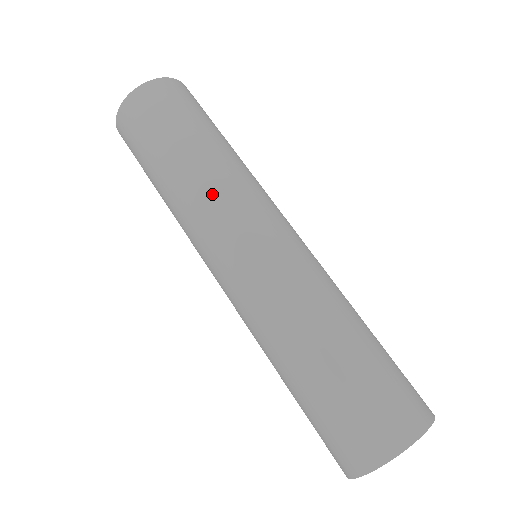
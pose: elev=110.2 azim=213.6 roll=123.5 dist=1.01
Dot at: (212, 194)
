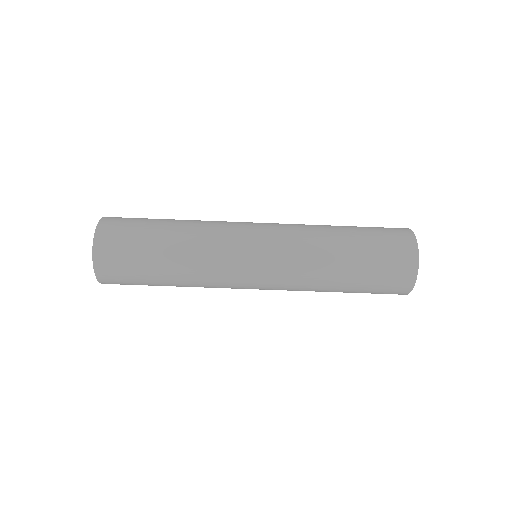
Dot at: (209, 281)
